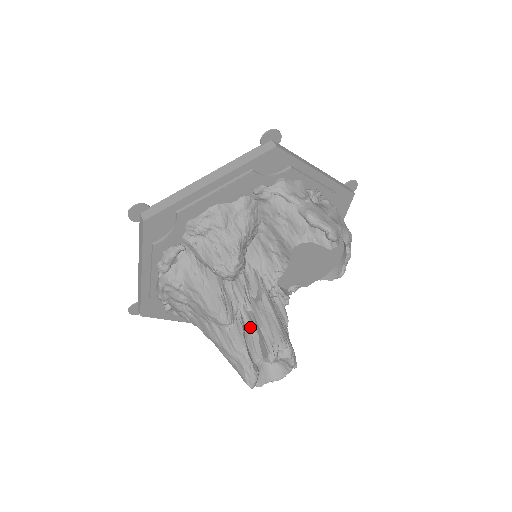
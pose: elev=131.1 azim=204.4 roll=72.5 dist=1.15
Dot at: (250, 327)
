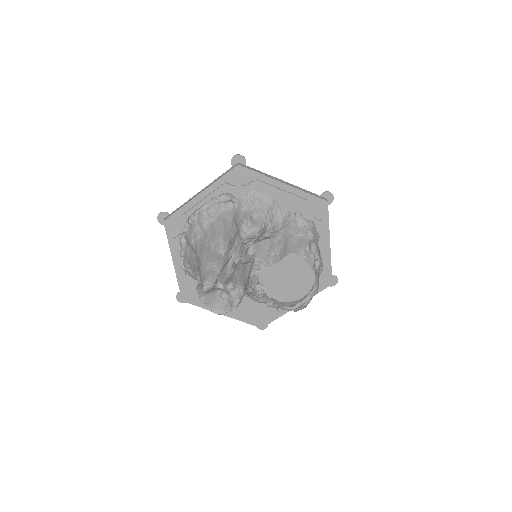
Dot at: (229, 269)
